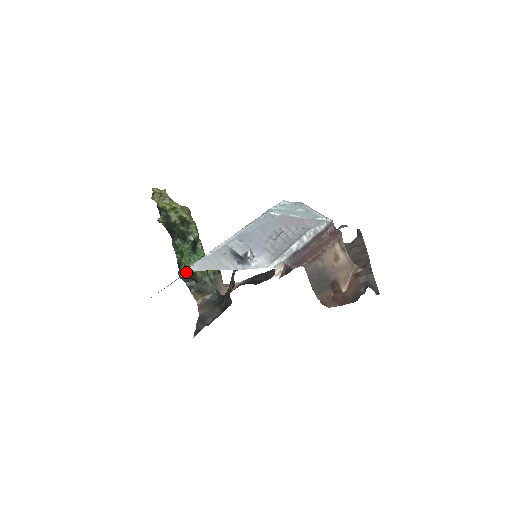
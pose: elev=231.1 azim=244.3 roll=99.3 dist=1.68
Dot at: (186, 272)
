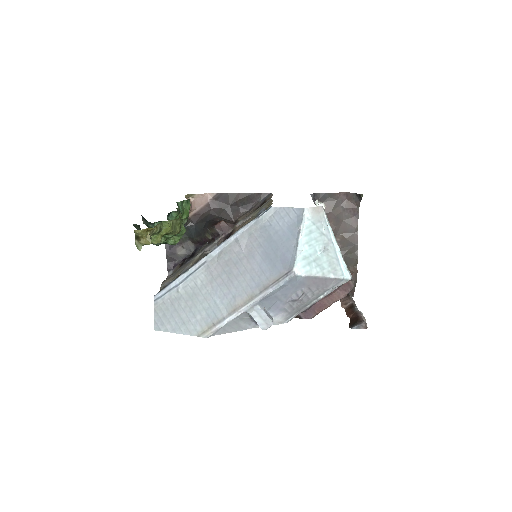
Dot at: (183, 287)
